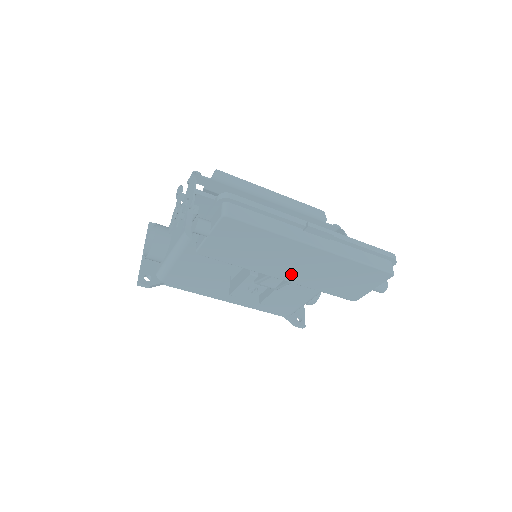
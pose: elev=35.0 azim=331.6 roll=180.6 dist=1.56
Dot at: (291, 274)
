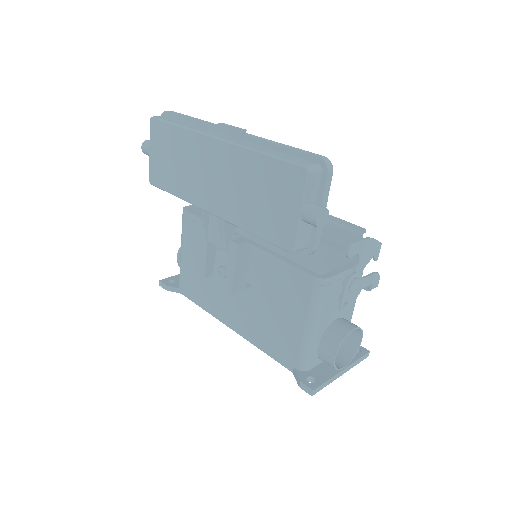
Dot at: (214, 199)
